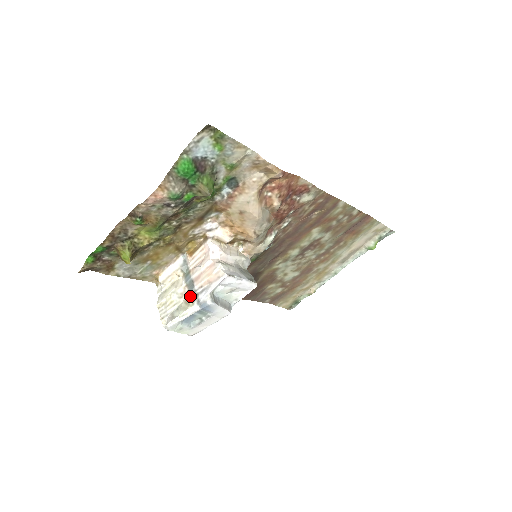
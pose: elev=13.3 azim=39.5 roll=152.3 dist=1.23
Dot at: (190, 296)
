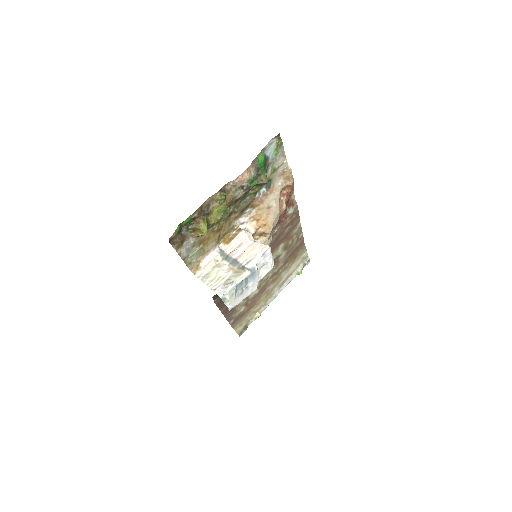
Dot at: (238, 268)
